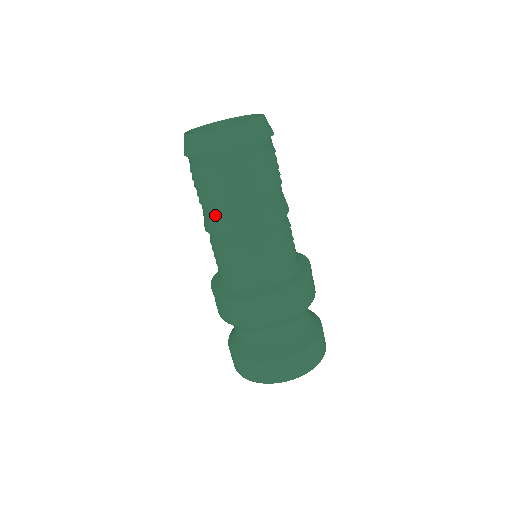
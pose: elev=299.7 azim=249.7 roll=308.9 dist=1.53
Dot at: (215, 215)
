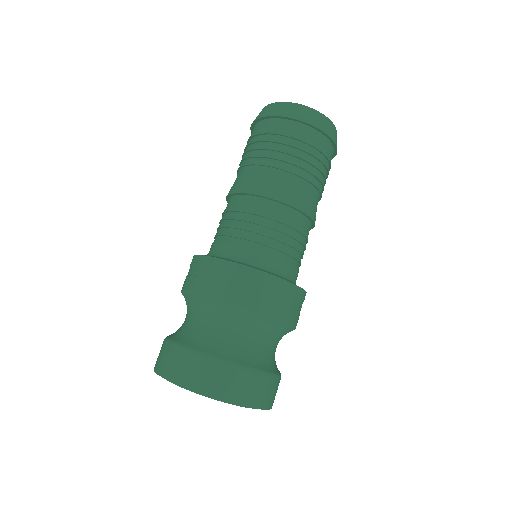
Dot at: (239, 177)
